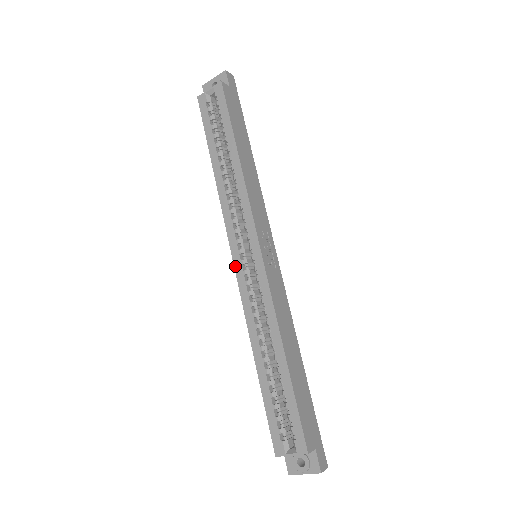
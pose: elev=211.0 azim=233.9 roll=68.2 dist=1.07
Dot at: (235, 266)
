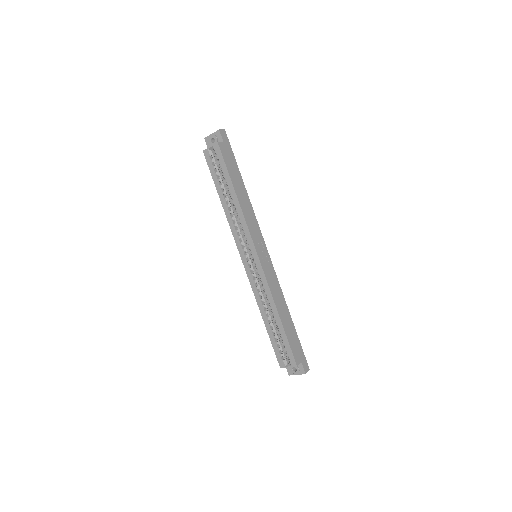
Dot at: (244, 265)
